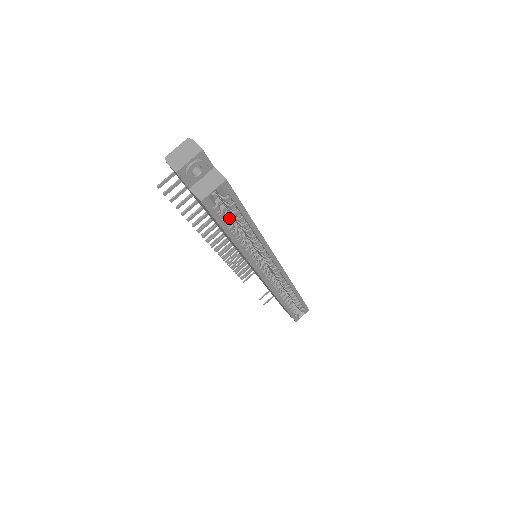
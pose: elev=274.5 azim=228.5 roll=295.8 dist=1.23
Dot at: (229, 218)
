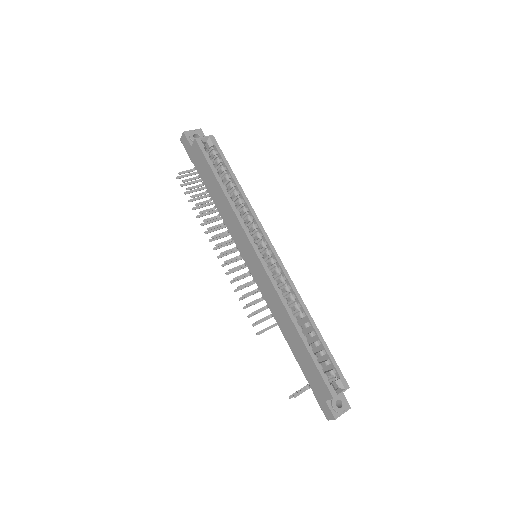
Dot at: occluded
